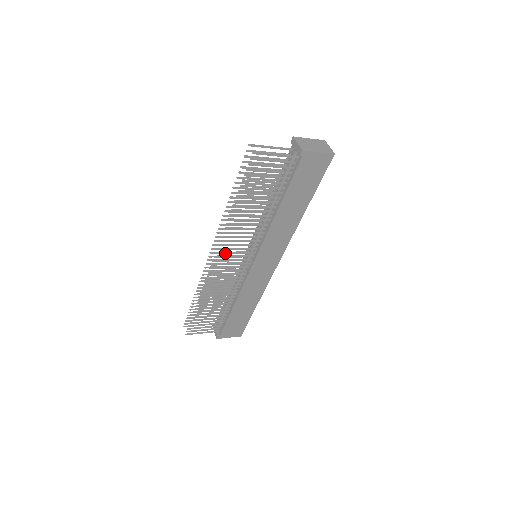
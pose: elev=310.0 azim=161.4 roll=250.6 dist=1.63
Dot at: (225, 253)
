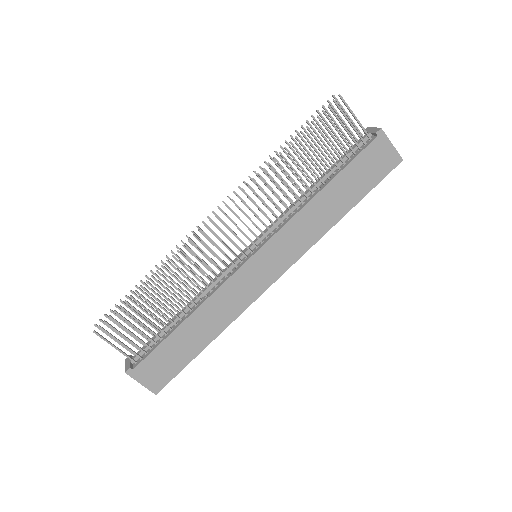
Dot at: (235, 213)
